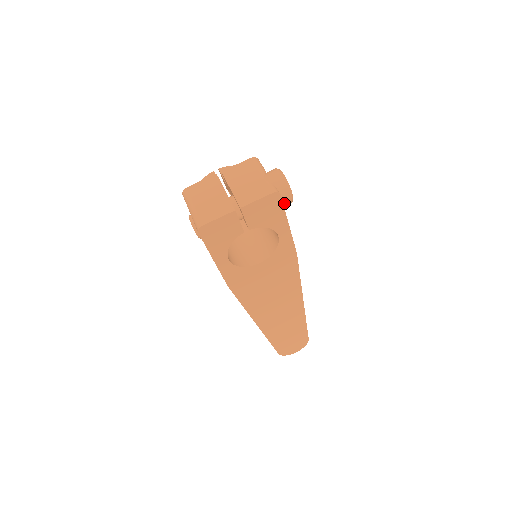
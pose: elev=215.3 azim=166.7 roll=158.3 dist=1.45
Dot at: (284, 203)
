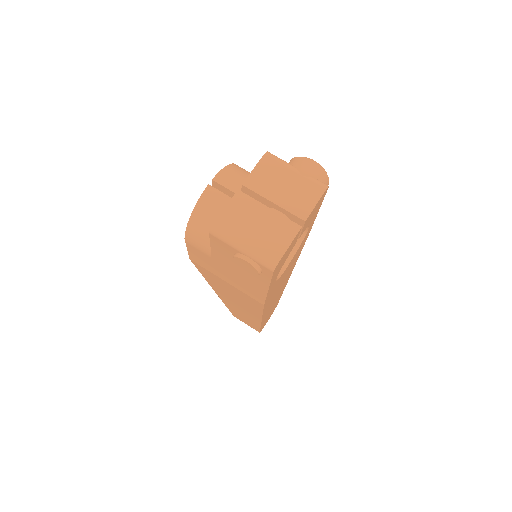
Dot at: occluded
